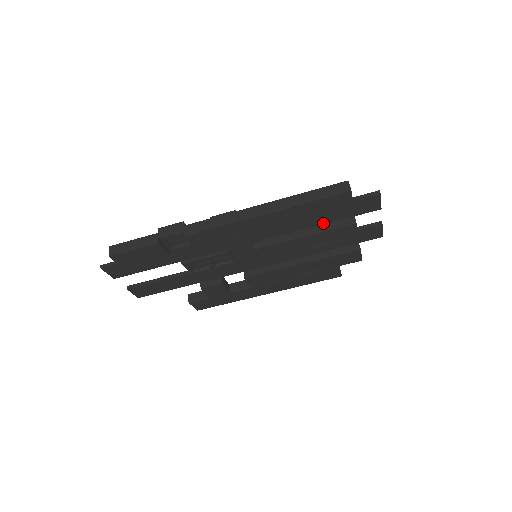
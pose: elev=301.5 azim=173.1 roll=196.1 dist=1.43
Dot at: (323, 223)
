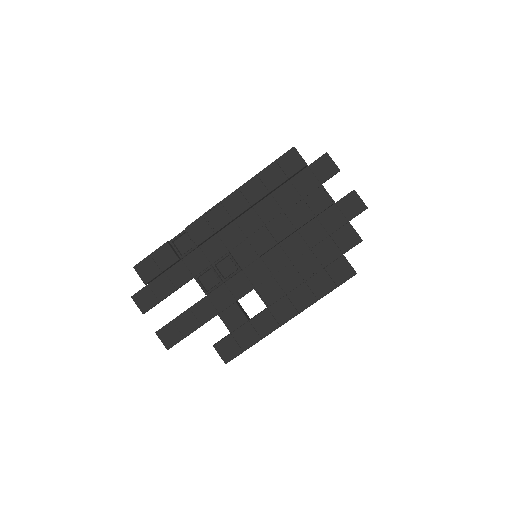
Dot at: (298, 199)
